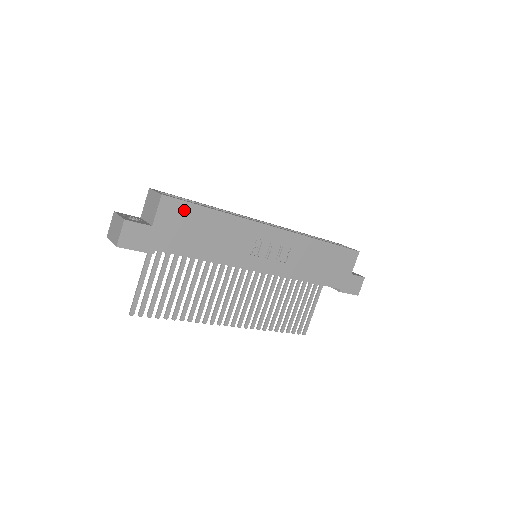
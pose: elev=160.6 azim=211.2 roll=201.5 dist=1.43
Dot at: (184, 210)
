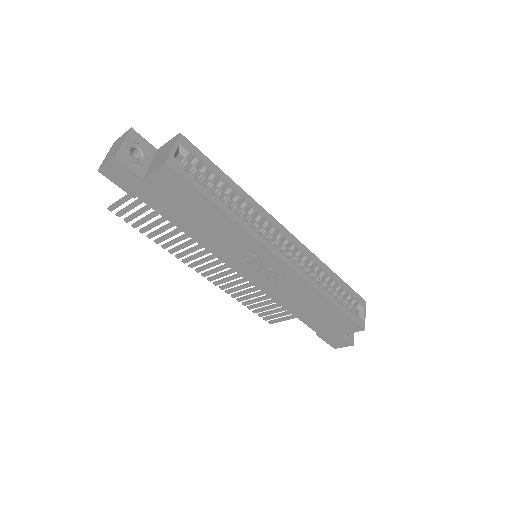
Dot at: (185, 189)
